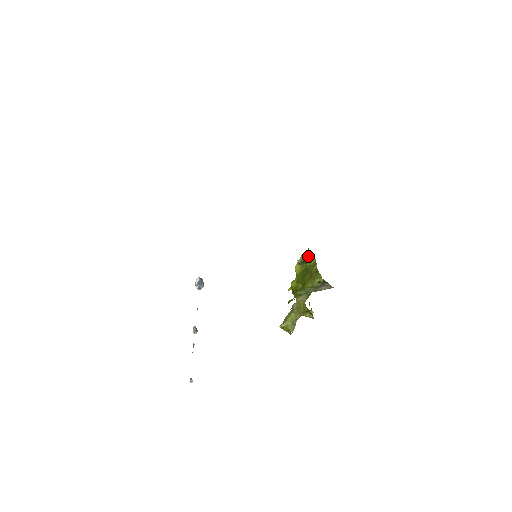
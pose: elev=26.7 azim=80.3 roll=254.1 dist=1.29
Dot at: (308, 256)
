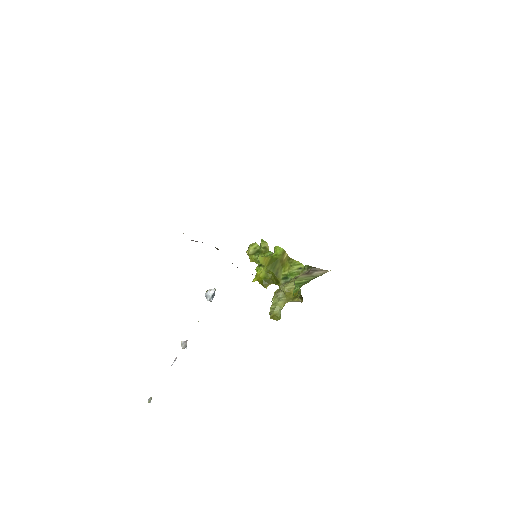
Dot at: (266, 246)
